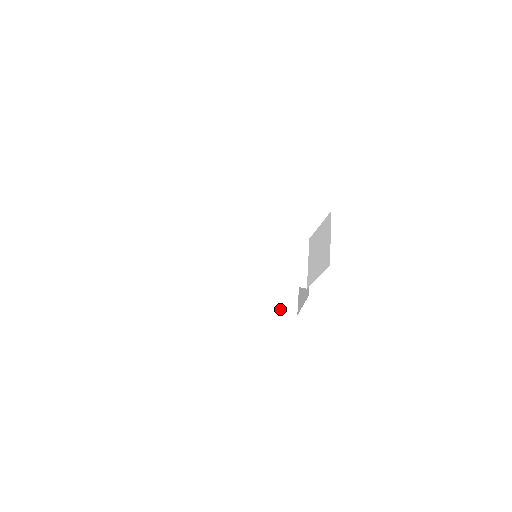
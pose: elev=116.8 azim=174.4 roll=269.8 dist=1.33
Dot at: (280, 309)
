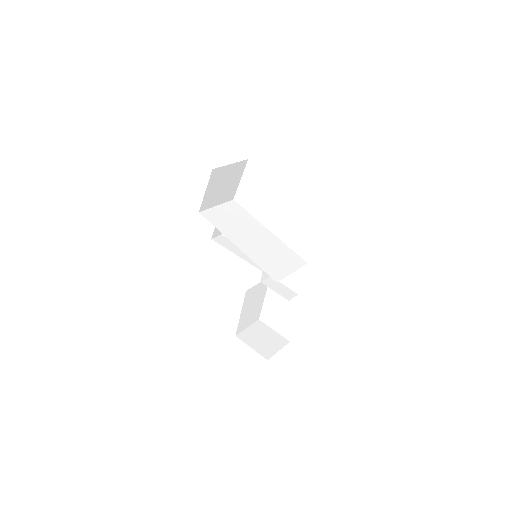
Dot at: (256, 347)
